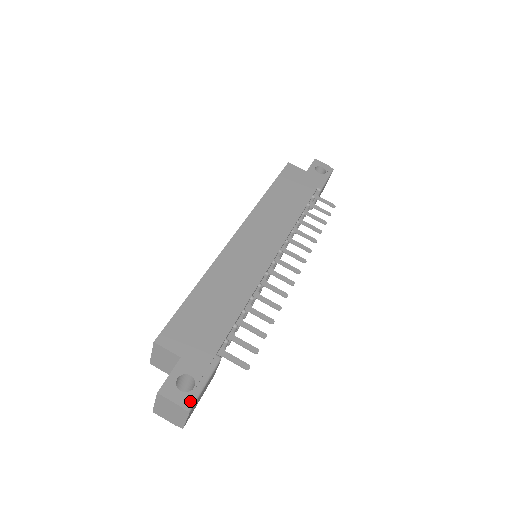
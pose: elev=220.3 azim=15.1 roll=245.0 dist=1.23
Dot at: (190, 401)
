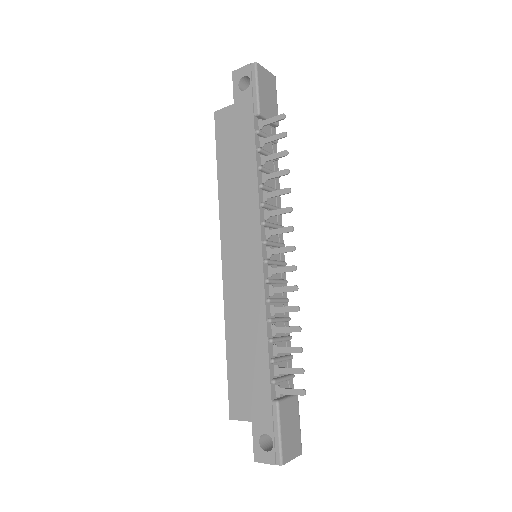
Dot at: (277, 456)
